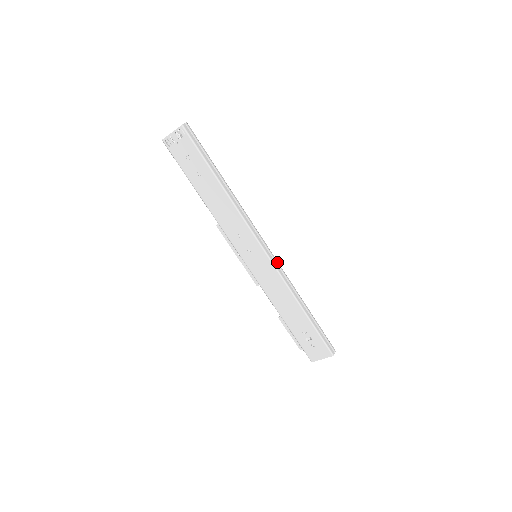
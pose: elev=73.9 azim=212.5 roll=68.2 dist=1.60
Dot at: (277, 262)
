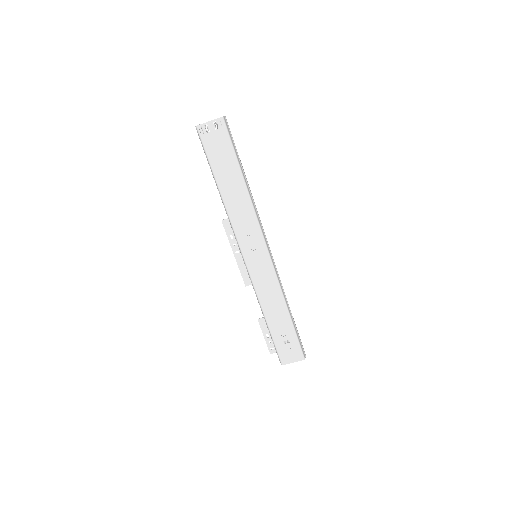
Dot at: occluded
